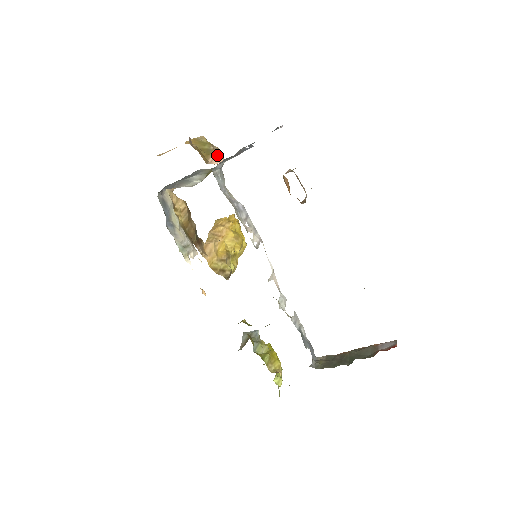
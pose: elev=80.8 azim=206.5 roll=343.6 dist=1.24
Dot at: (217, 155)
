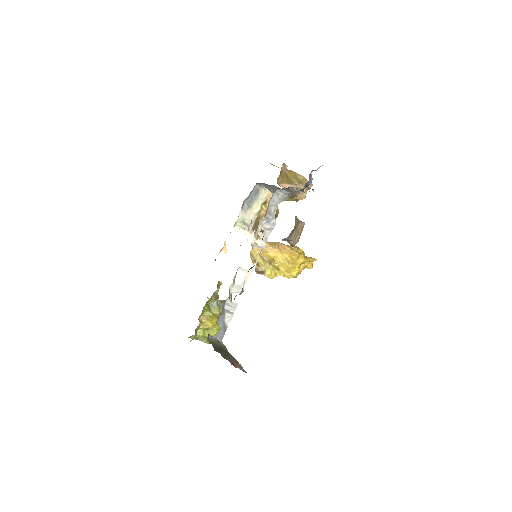
Dot at: occluded
